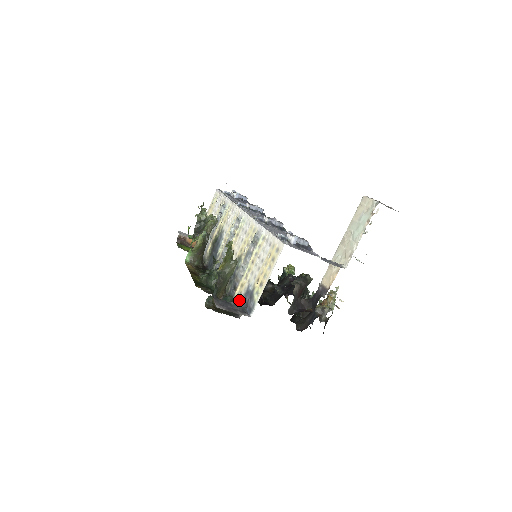
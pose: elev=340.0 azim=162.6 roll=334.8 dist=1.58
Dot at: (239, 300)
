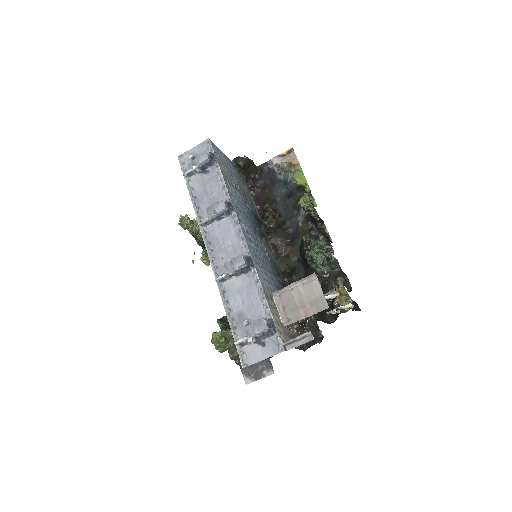
Dot at: occluded
